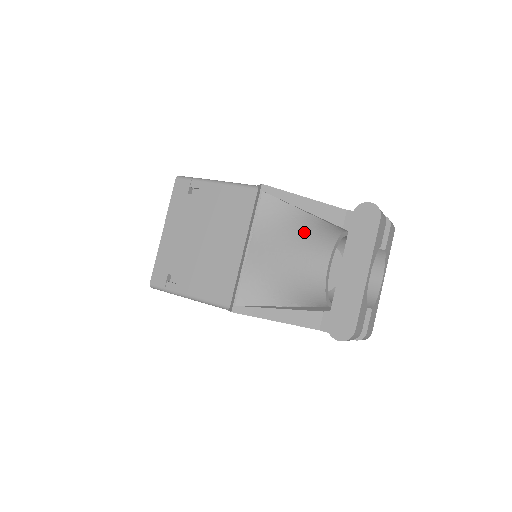
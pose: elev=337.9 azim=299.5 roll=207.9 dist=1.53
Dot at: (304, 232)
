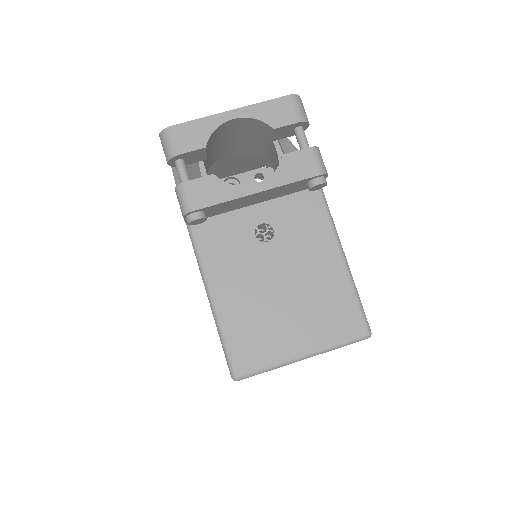
Dot at: occluded
